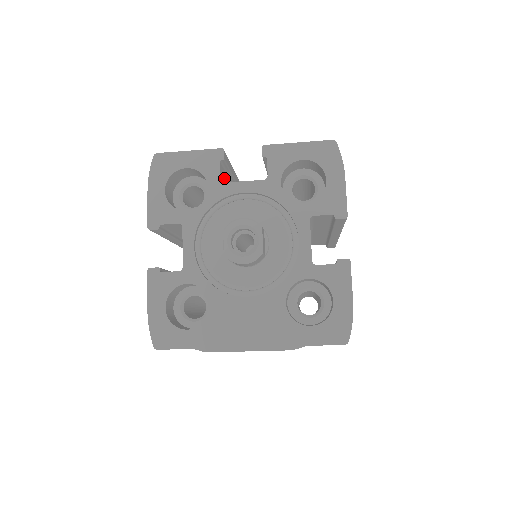
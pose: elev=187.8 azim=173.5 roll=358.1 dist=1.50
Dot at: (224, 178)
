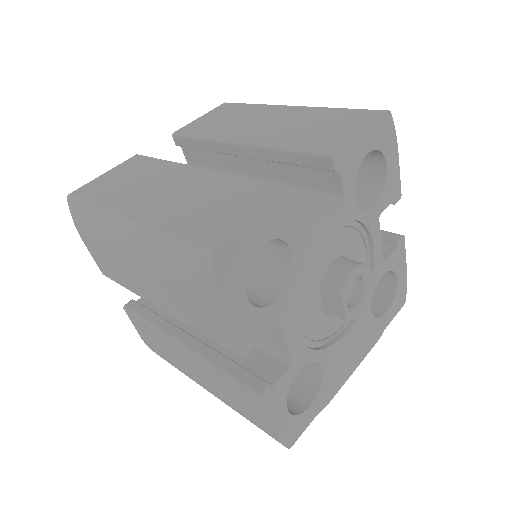
Dot at: occluded
